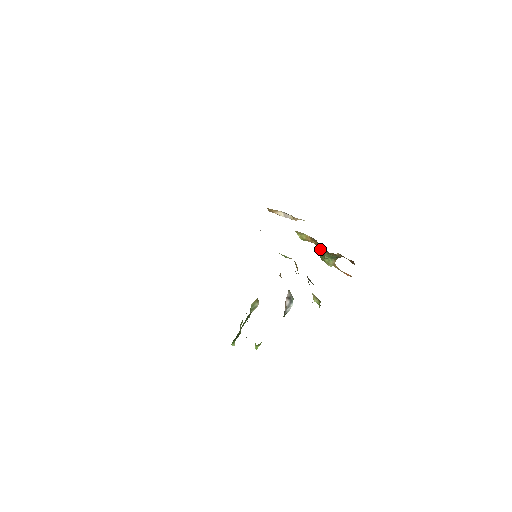
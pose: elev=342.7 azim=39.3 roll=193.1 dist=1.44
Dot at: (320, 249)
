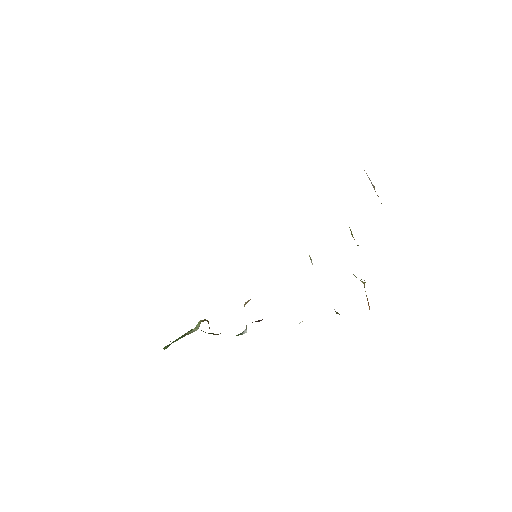
Dot at: occluded
